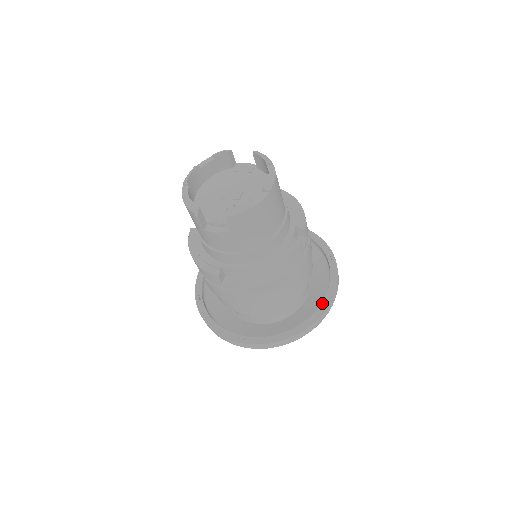
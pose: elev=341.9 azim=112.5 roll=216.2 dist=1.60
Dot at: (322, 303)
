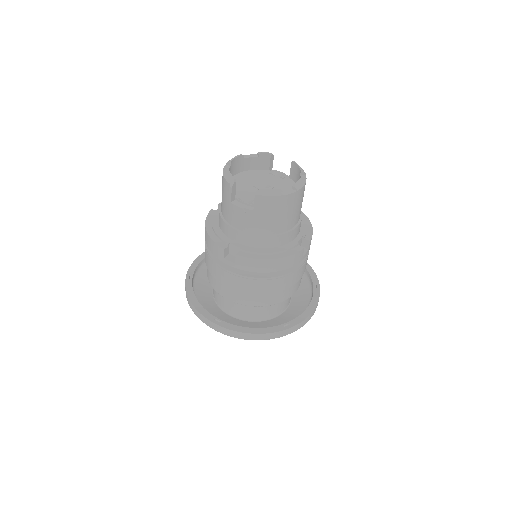
Dot at: (298, 317)
